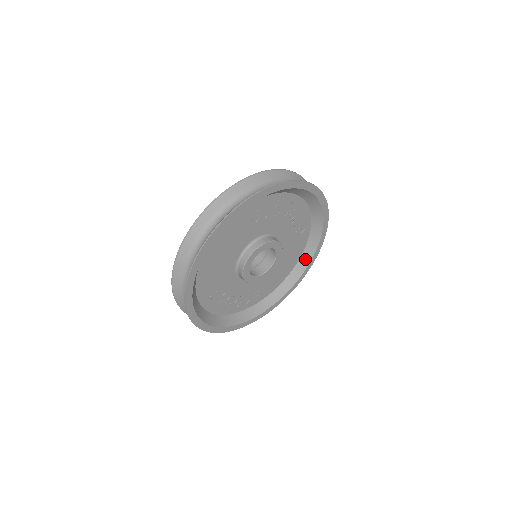
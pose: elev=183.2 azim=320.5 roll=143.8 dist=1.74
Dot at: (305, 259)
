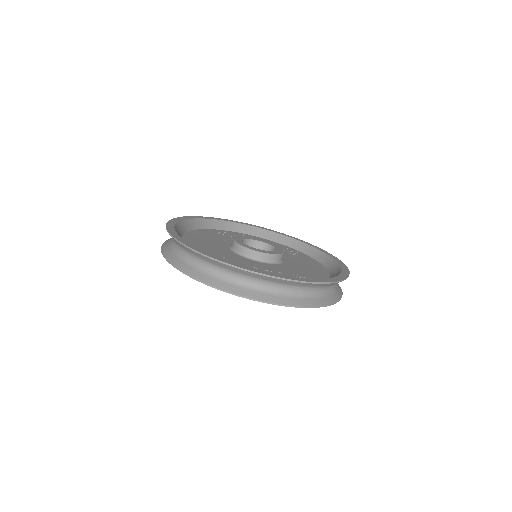
Dot at: (332, 266)
